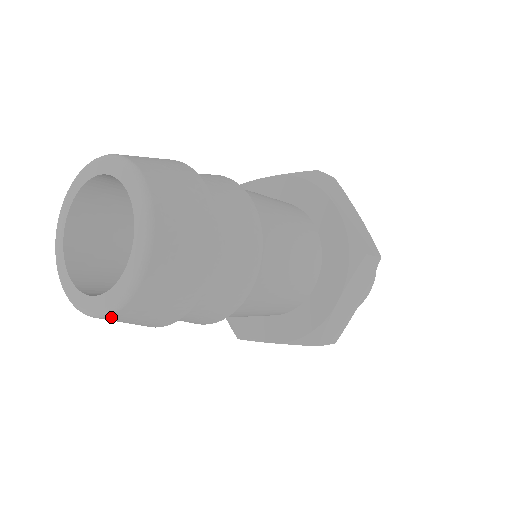
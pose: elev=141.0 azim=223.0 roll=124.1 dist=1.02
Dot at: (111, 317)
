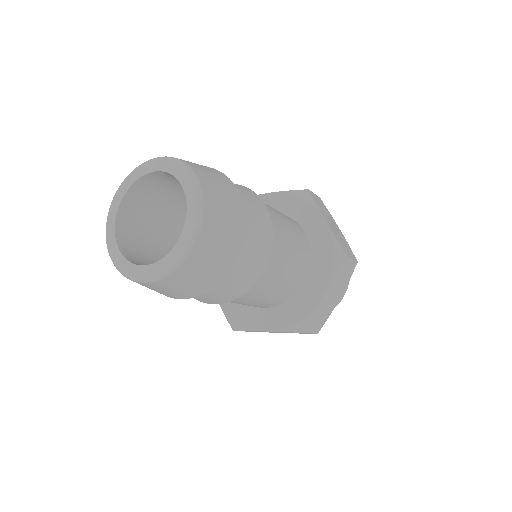
Dot at: (159, 282)
